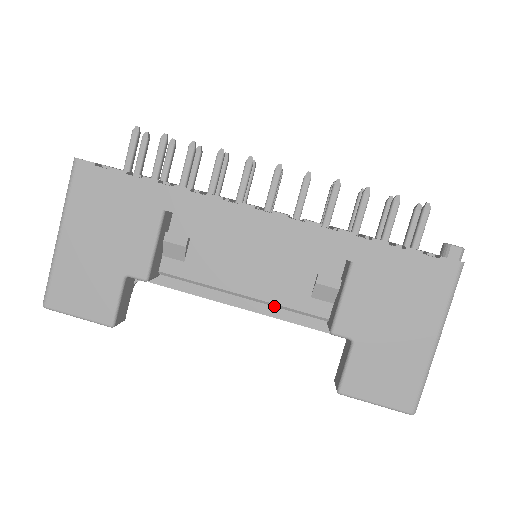
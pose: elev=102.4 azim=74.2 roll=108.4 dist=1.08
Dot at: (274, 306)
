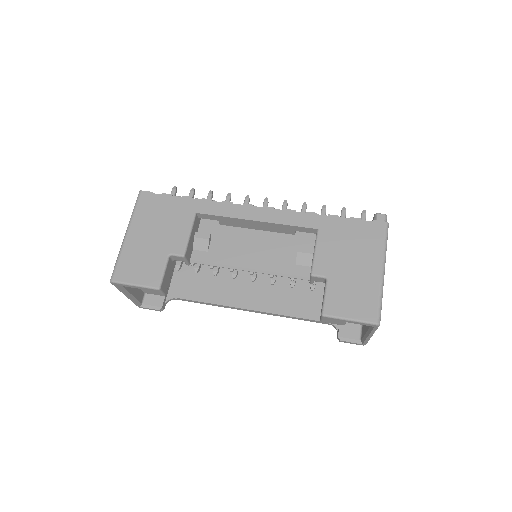
Dot at: (271, 274)
